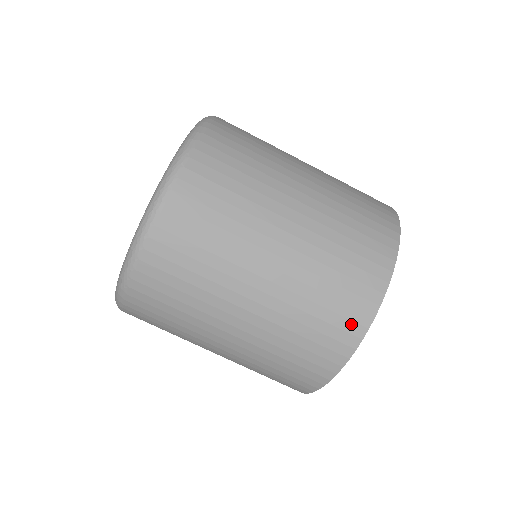
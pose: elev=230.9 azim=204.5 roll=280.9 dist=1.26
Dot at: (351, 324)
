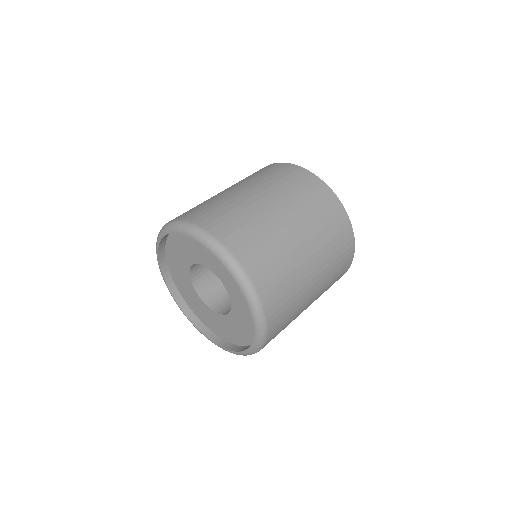
Dot at: occluded
